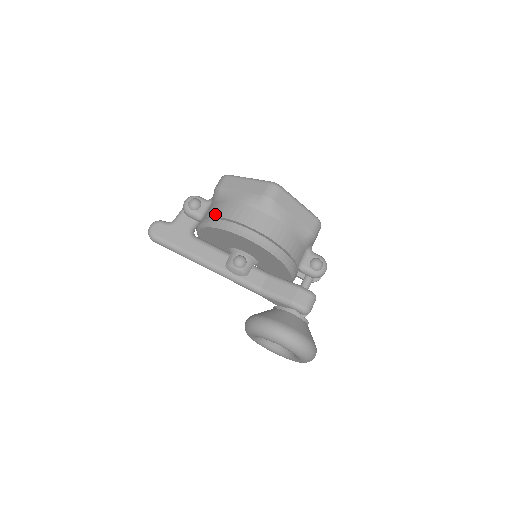
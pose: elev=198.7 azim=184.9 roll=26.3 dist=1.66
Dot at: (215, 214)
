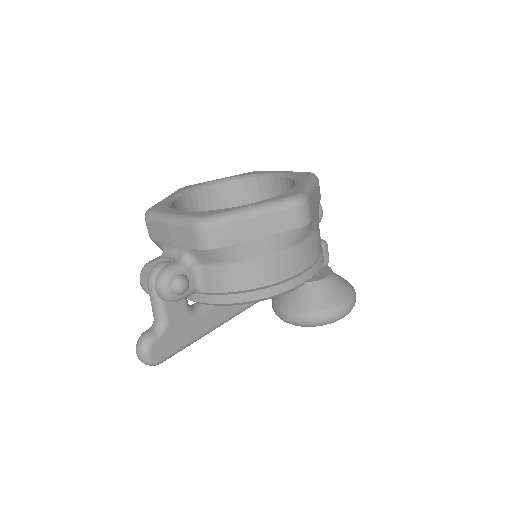
Dot at: (243, 287)
